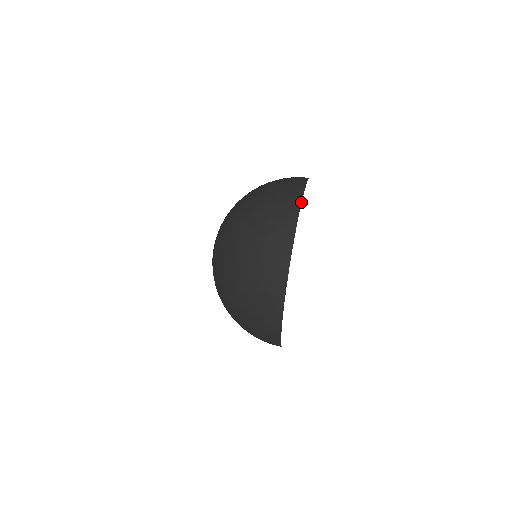
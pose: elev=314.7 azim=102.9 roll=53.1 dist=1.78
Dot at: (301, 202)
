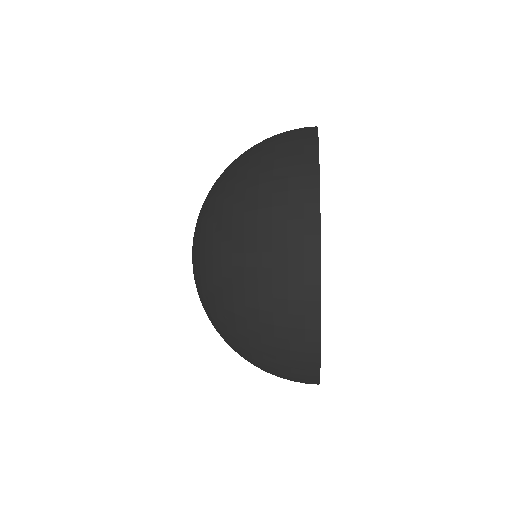
Dot at: occluded
